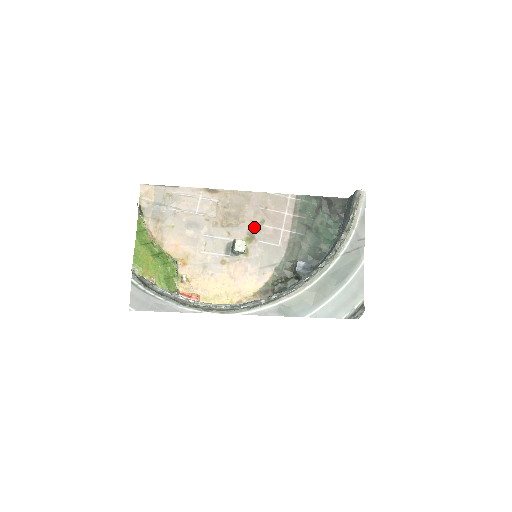
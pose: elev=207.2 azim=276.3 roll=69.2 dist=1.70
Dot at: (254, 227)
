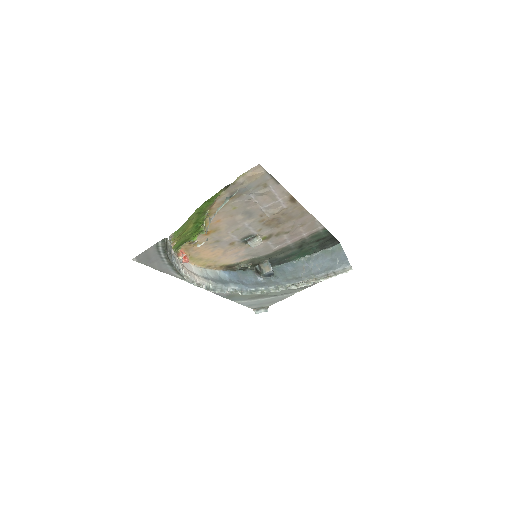
Dot at: (278, 233)
